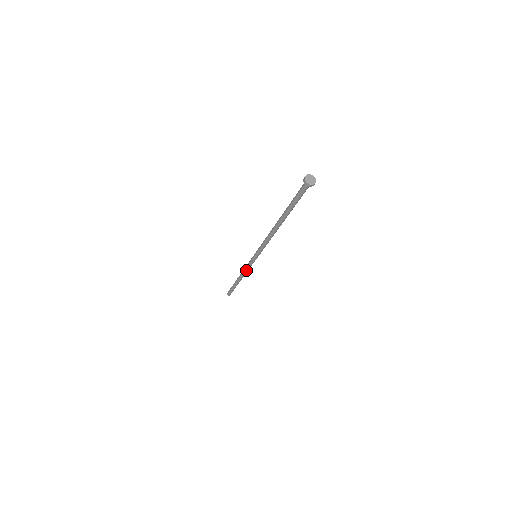
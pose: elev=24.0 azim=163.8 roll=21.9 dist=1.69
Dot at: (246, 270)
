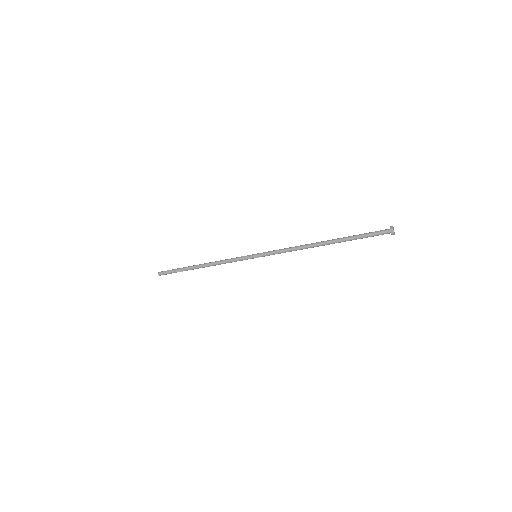
Dot at: (226, 261)
